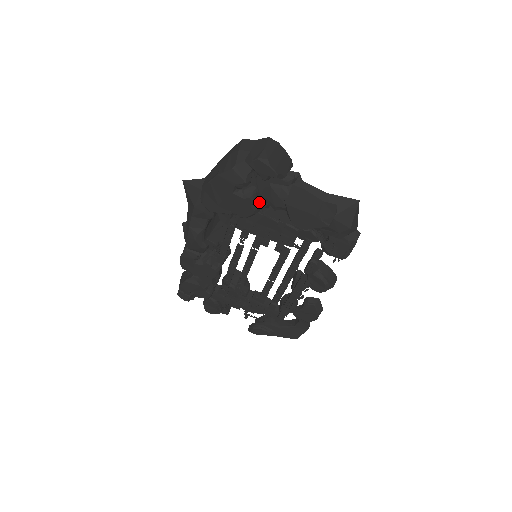
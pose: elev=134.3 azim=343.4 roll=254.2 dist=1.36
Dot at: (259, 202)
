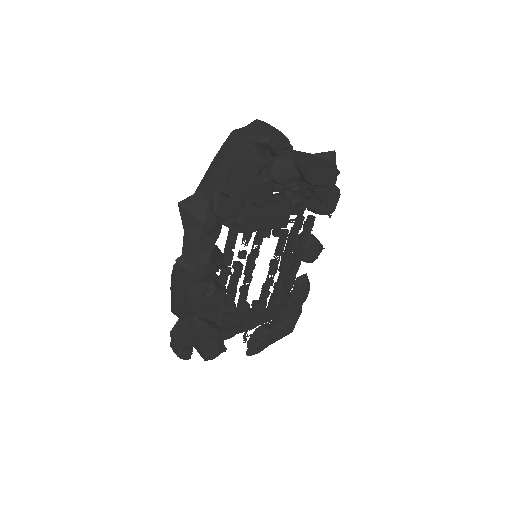
Dot at: occluded
